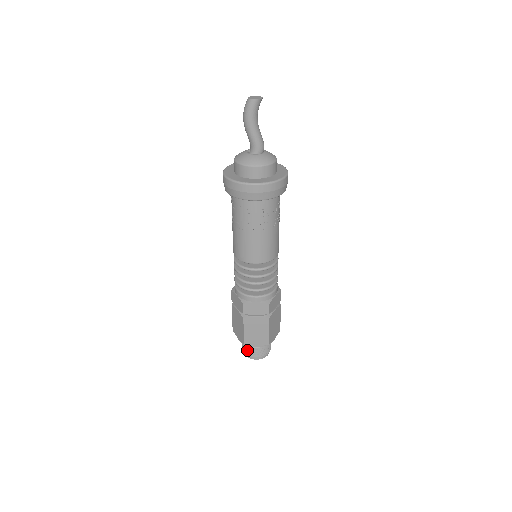
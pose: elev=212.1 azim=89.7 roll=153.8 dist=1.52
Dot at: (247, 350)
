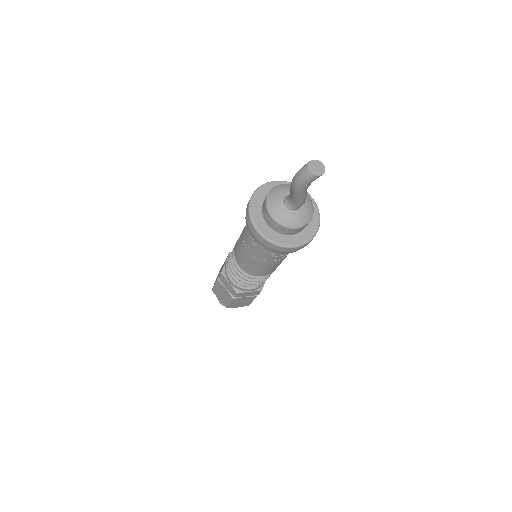
Dot at: occluded
